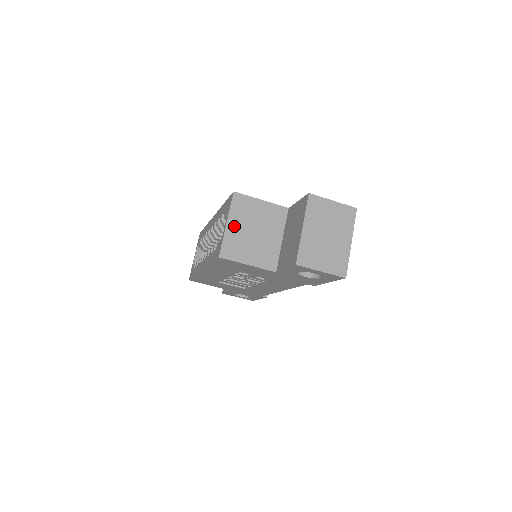
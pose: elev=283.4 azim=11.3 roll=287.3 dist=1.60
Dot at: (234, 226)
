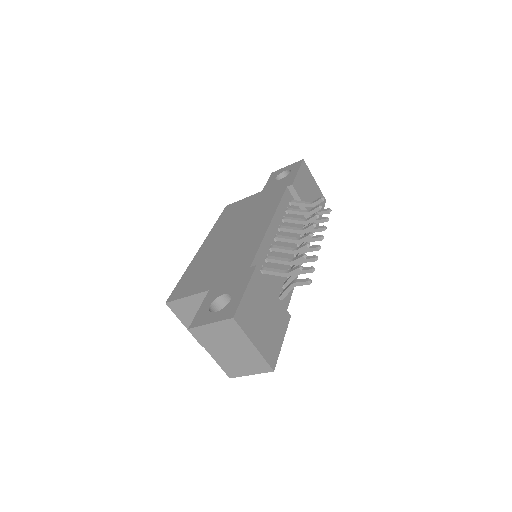
Dot at: (190, 324)
